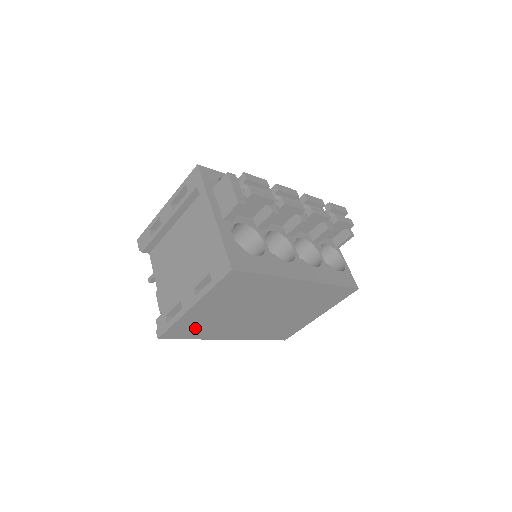
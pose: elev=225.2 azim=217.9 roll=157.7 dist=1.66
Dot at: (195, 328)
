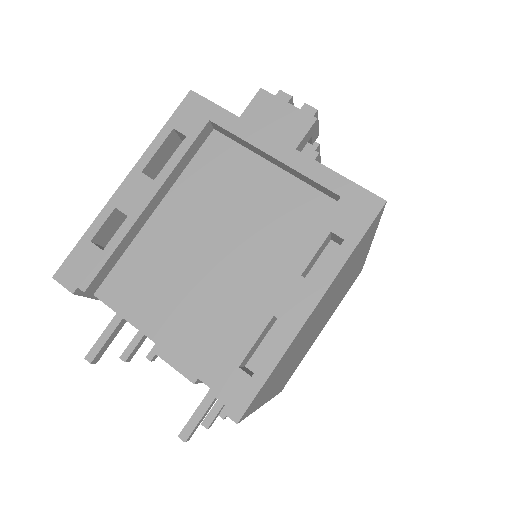
Dot at: (274, 377)
